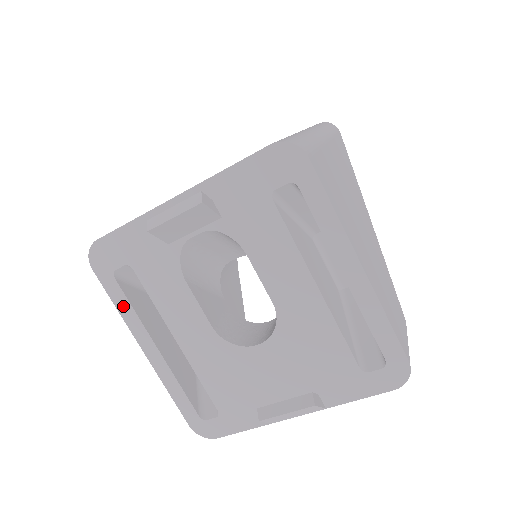
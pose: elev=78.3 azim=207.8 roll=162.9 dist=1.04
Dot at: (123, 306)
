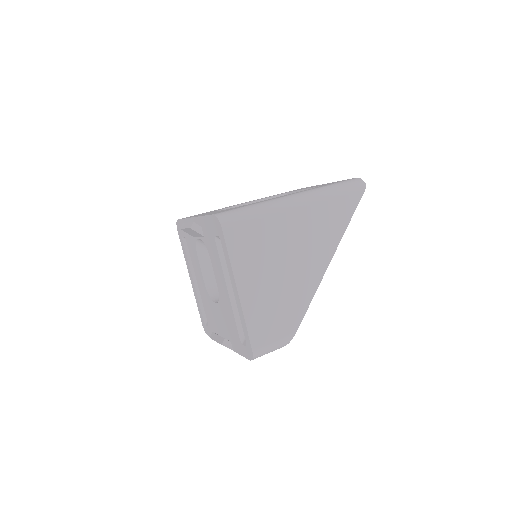
Dot at: (185, 254)
